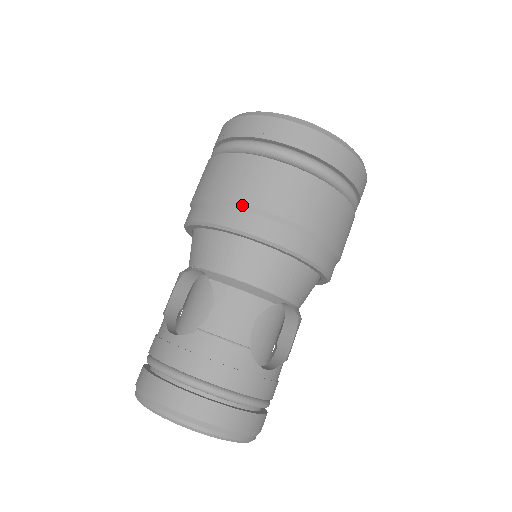
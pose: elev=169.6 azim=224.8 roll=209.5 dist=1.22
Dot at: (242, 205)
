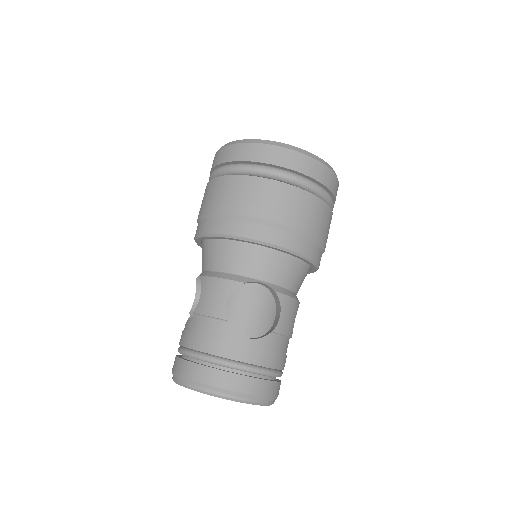
Dot at: (208, 215)
